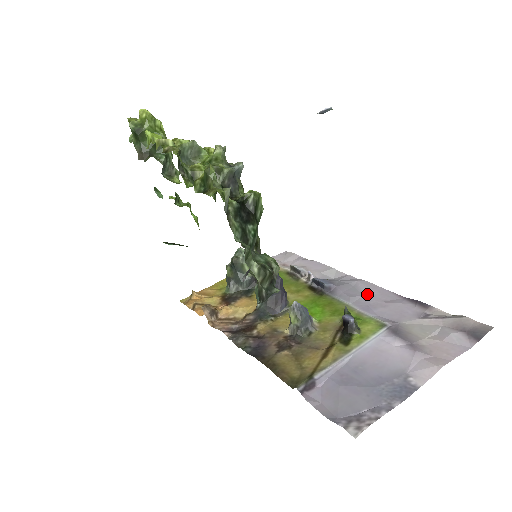
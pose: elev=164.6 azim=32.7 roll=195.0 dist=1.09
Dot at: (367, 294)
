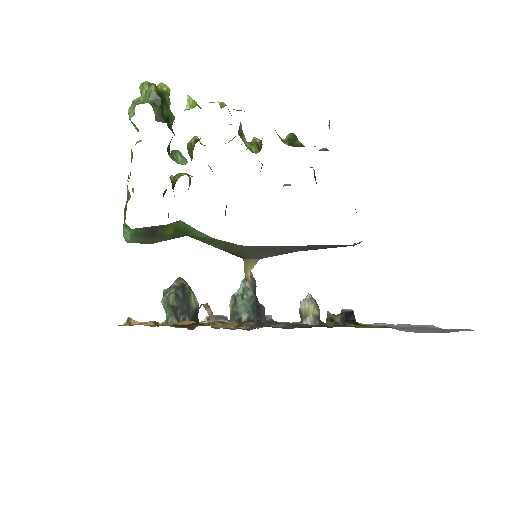
Dot at: occluded
